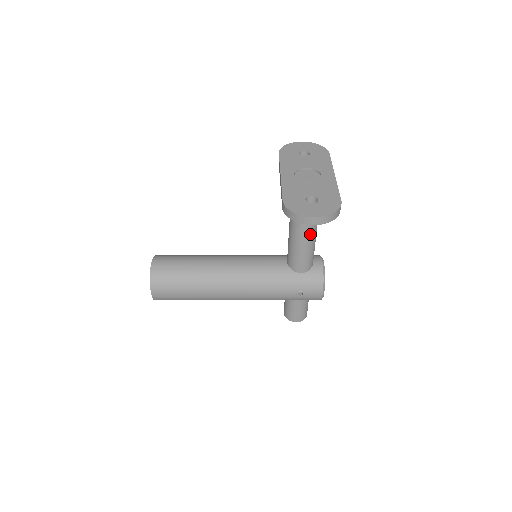
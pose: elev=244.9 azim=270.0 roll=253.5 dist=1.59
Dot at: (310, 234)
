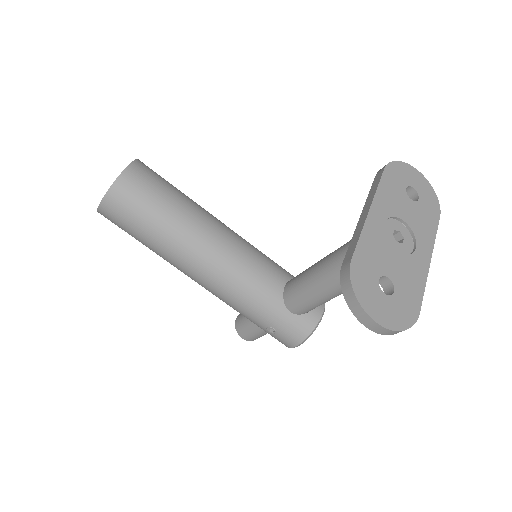
Dot at: (339, 291)
